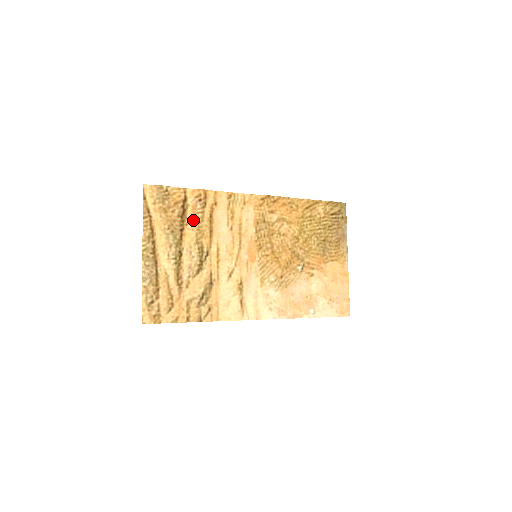
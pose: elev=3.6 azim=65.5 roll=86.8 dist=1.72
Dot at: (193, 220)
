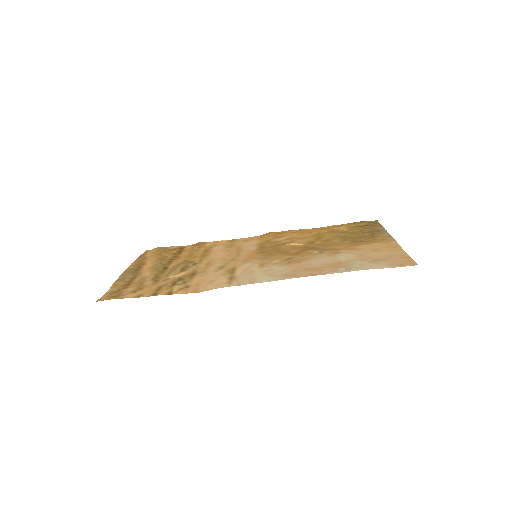
Dot at: (187, 254)
